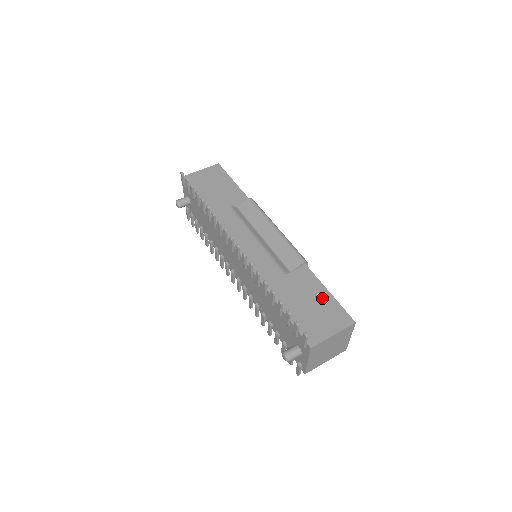
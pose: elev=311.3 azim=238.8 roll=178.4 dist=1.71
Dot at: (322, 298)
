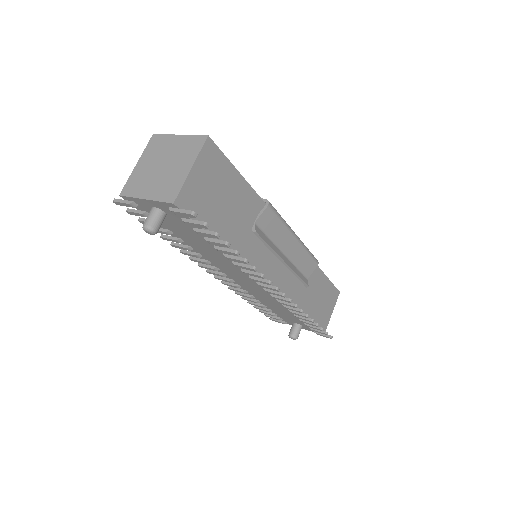
Dot at: (325, 288)
